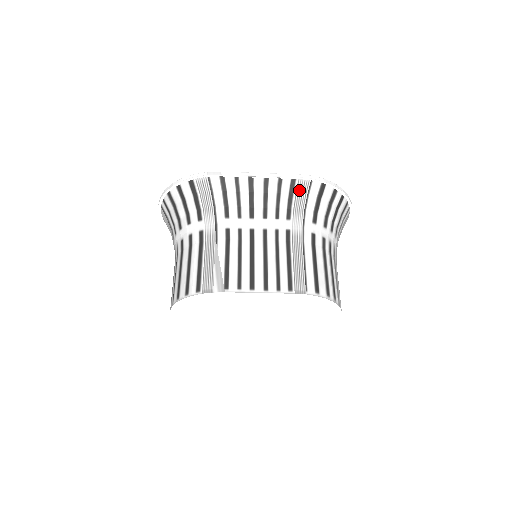
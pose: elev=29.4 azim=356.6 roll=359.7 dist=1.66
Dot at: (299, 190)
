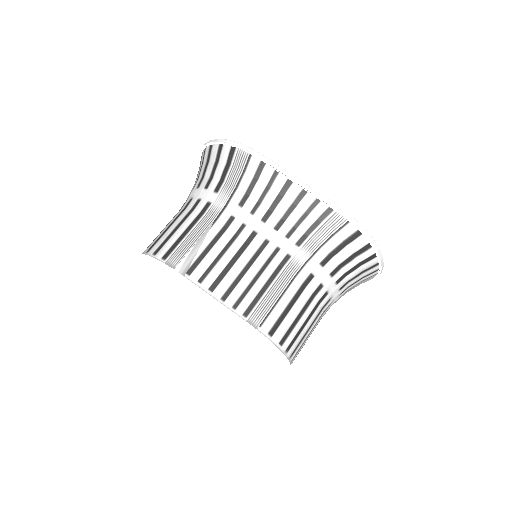
Dot at: (329, 223)
